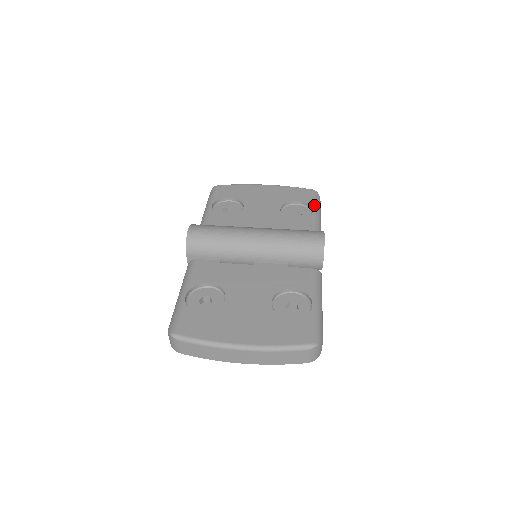
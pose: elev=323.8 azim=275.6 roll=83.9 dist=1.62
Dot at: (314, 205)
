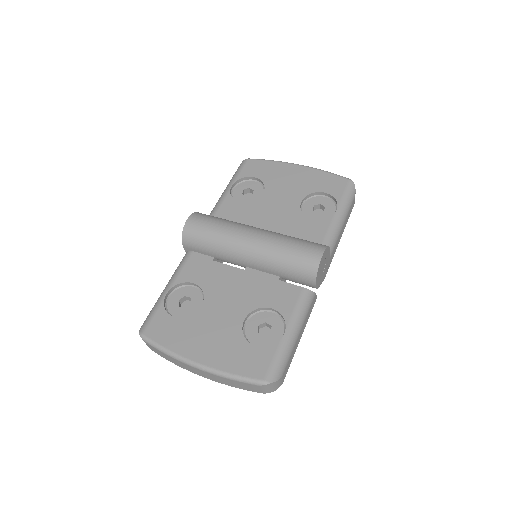
Dot at: (341, 202)
